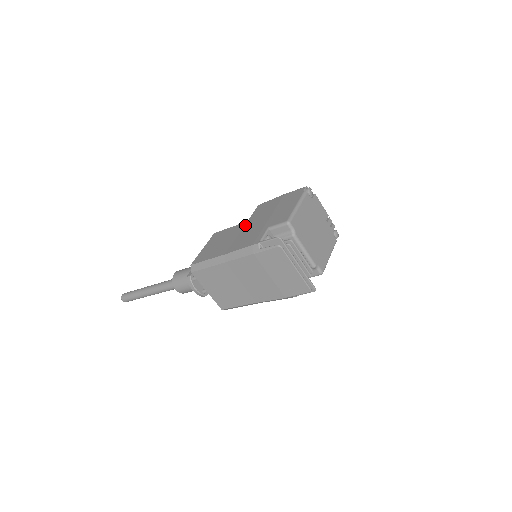
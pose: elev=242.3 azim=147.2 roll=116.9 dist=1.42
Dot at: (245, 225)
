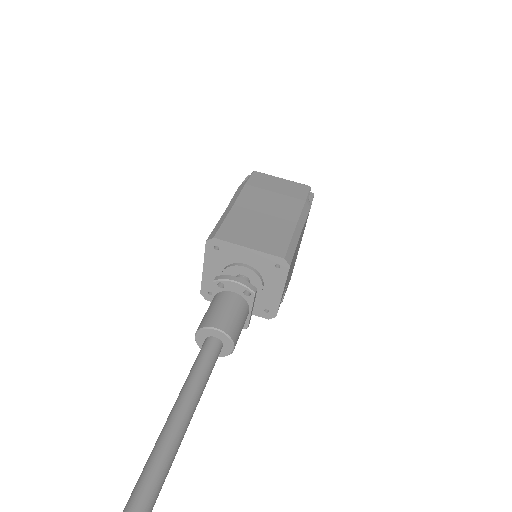
Dot at: occluded
